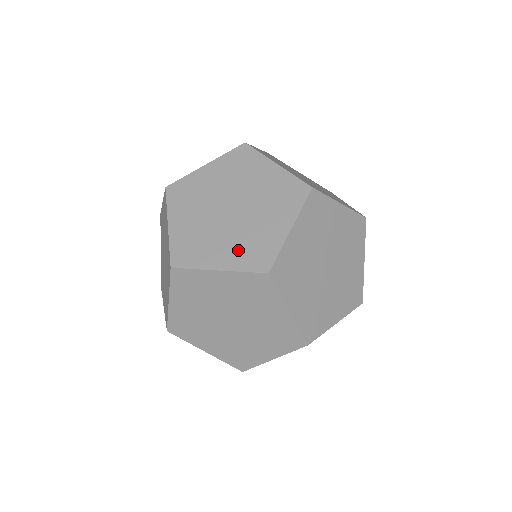
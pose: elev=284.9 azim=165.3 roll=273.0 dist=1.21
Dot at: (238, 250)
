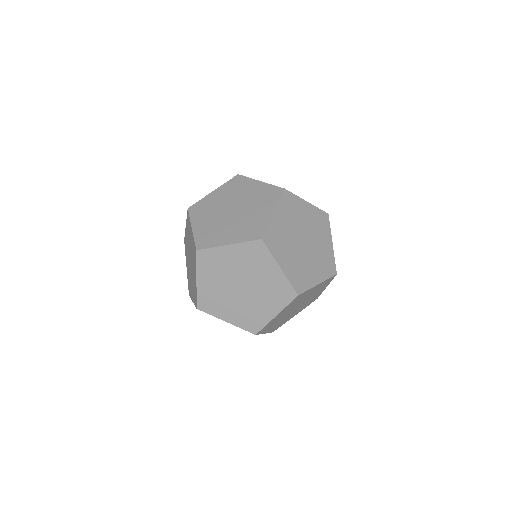
Dot at: occluded
